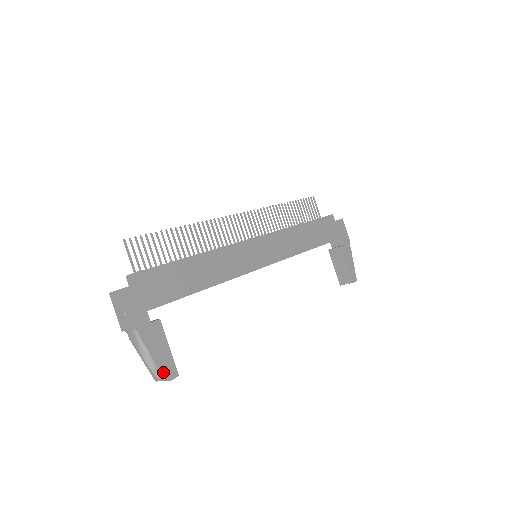
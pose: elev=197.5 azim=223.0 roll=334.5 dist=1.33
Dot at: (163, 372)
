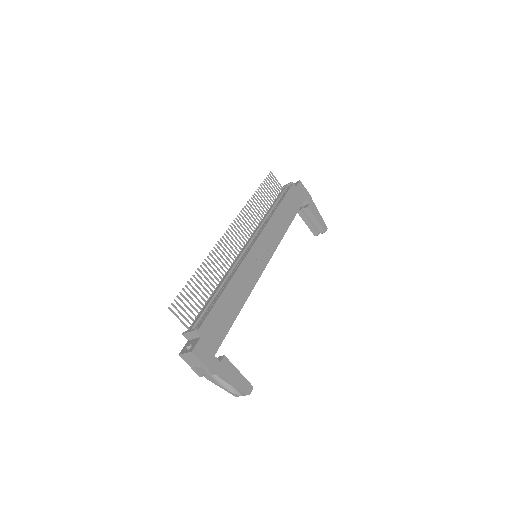
Dot at: (244, 392)
